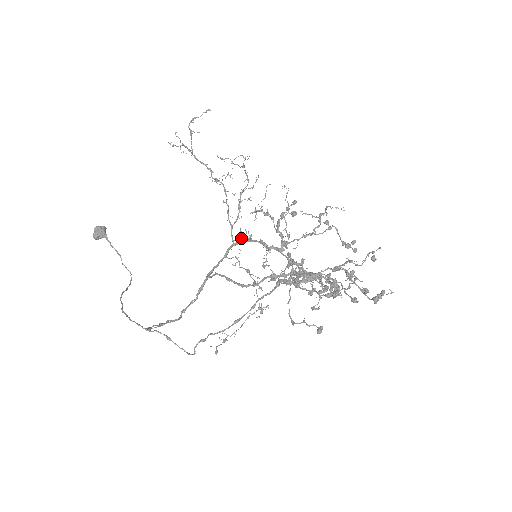
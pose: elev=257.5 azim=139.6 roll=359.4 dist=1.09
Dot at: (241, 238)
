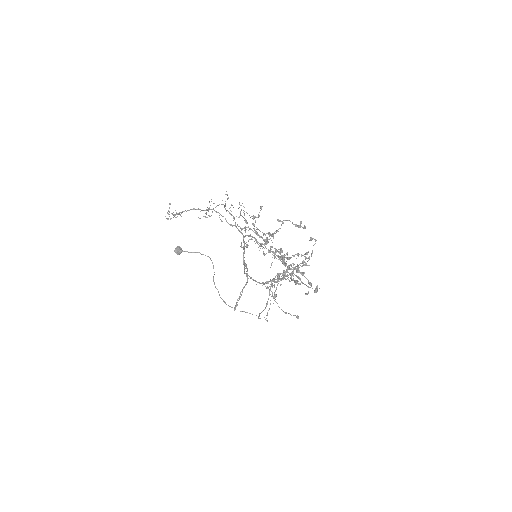
Dot at: occluded
